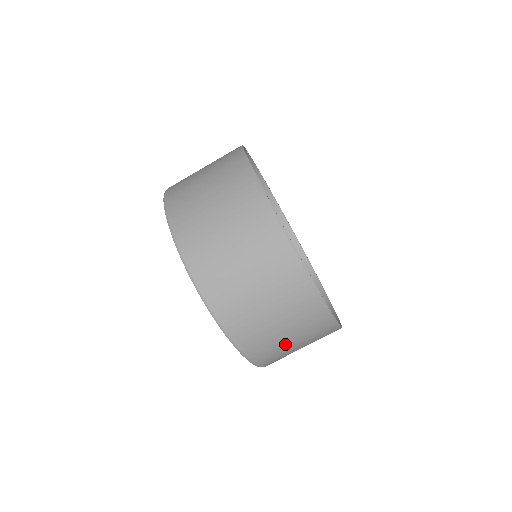
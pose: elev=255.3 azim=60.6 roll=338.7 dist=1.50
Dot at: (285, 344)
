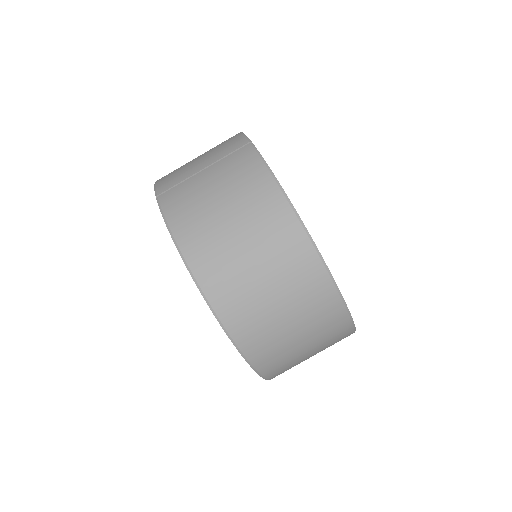
Dot at: occluded
